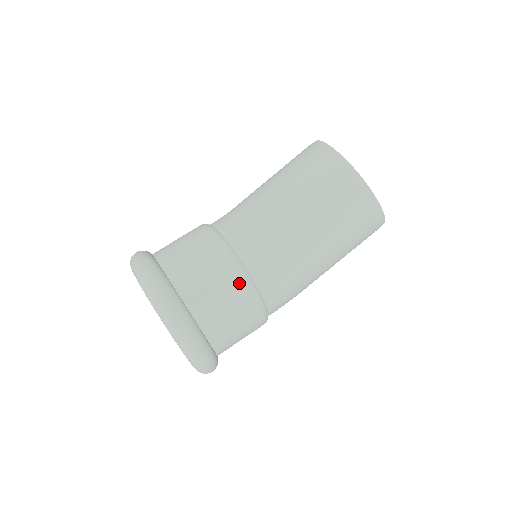
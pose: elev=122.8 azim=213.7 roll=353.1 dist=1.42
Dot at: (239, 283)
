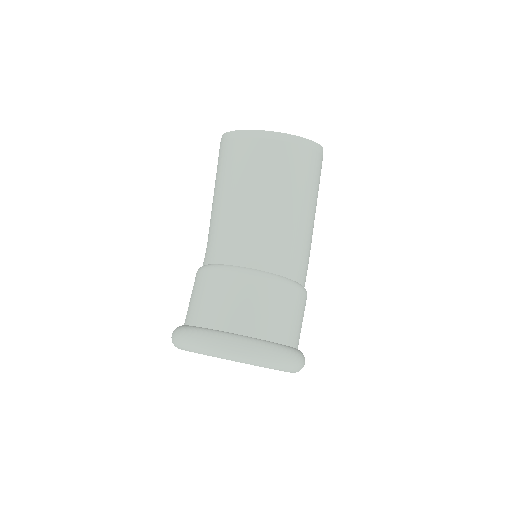
Dot at: (273, 287)
